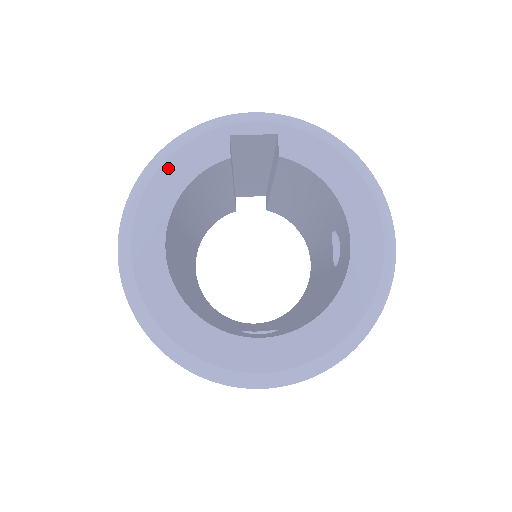
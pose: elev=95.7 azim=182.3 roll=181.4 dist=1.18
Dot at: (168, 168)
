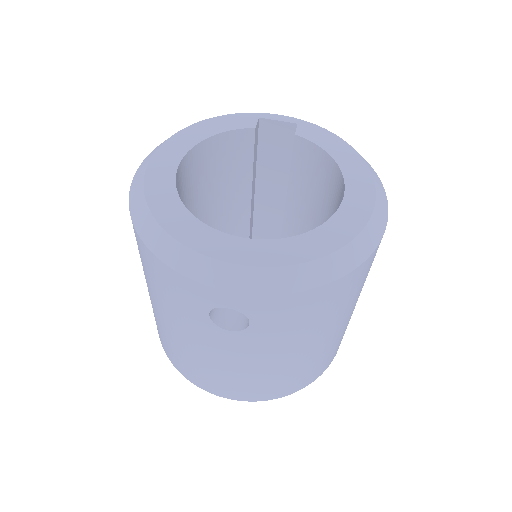
Dot at: (204, 124)
